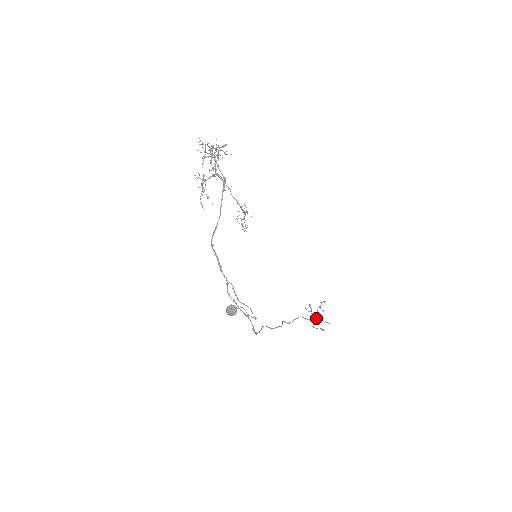
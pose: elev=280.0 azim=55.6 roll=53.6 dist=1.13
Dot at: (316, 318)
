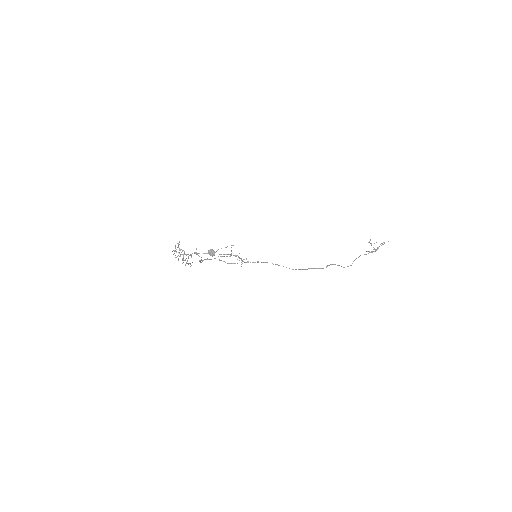
Dot at: occluded
